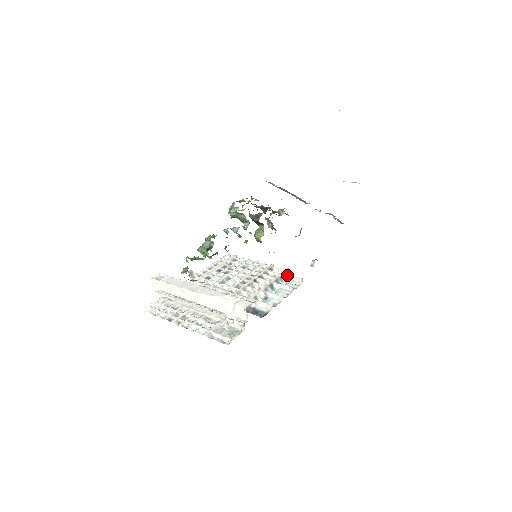
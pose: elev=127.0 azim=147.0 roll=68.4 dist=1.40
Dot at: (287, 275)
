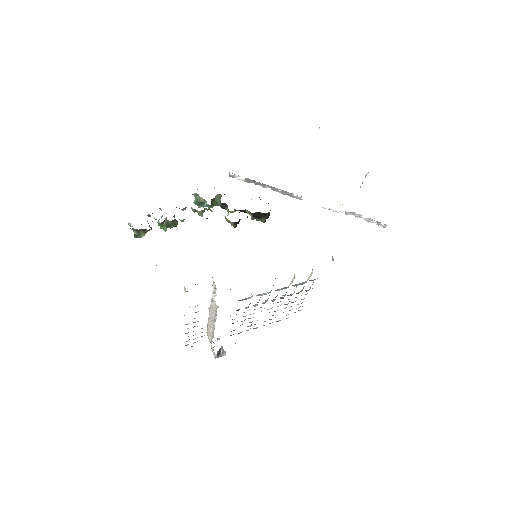
Dot at: (308, 278)
